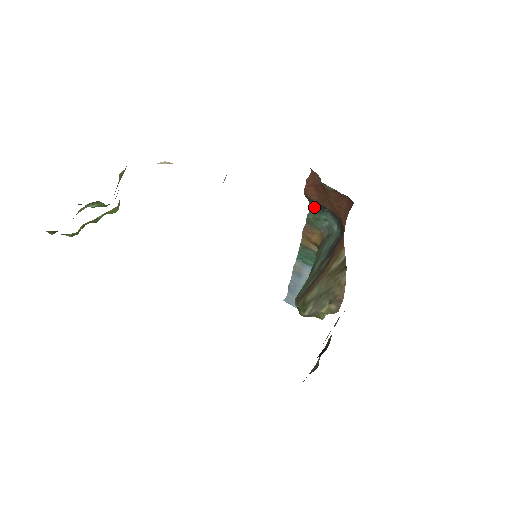
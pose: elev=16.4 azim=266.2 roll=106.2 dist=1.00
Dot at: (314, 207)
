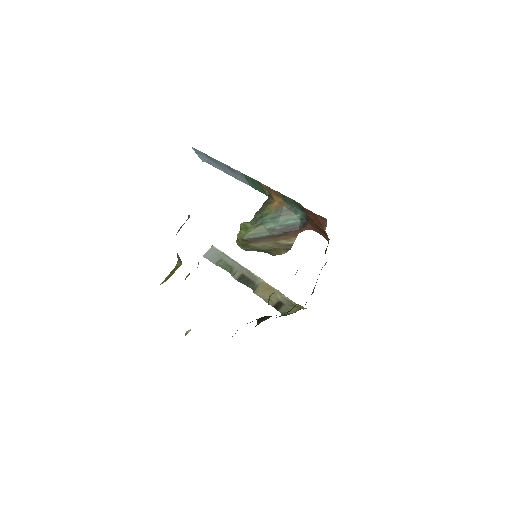
Dot at: (299, 205)
